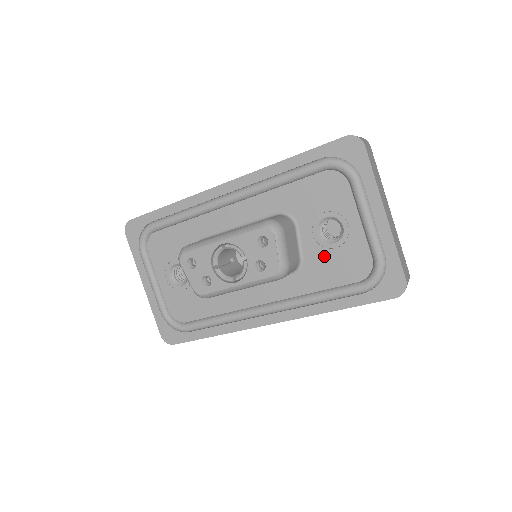
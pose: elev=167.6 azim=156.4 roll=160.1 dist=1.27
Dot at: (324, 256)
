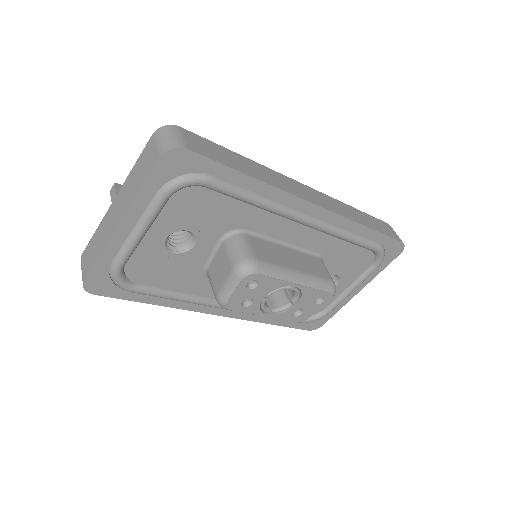
Dot at: occluded
